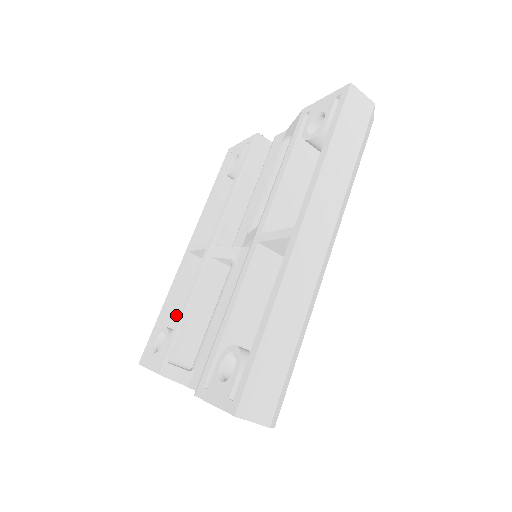
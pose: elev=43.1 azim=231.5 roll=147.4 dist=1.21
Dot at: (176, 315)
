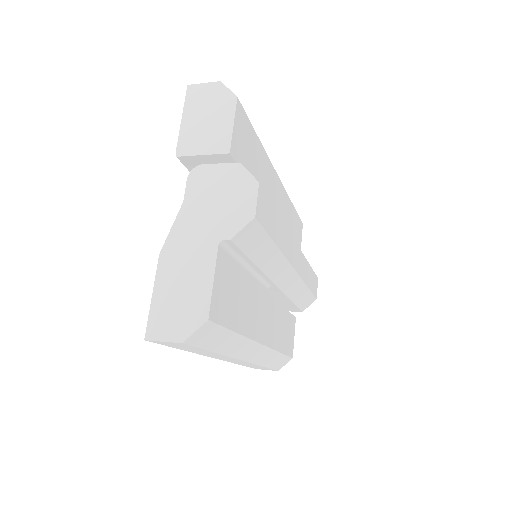
Dot at: occluded
